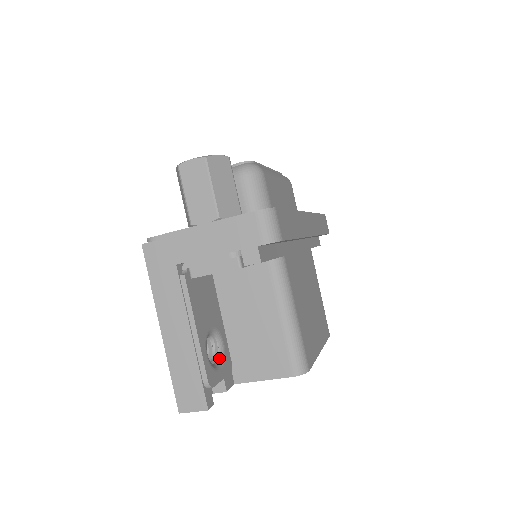
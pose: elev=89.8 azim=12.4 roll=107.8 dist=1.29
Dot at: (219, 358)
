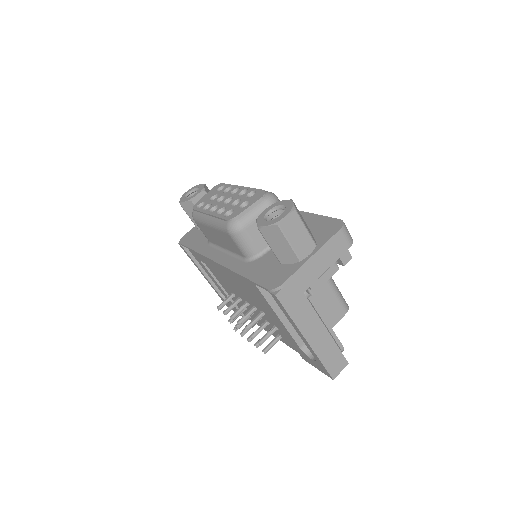
Dot at: occluded
